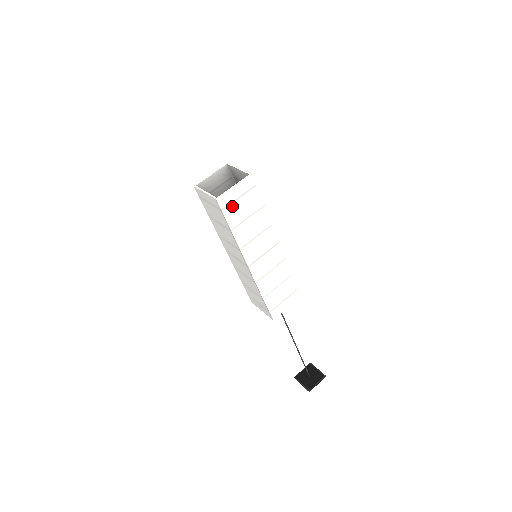
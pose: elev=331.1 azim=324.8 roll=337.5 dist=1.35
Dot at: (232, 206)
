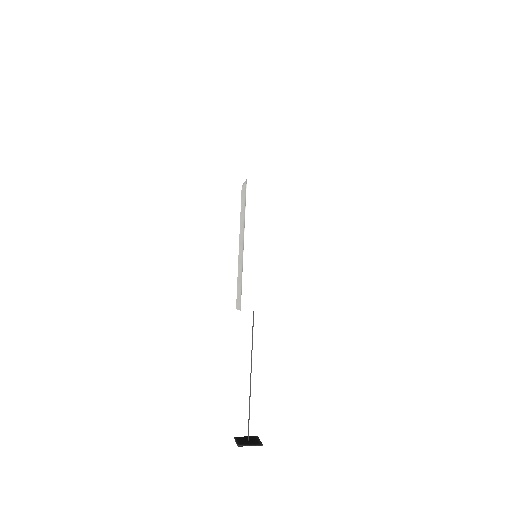
Dot at: (255, 191)
